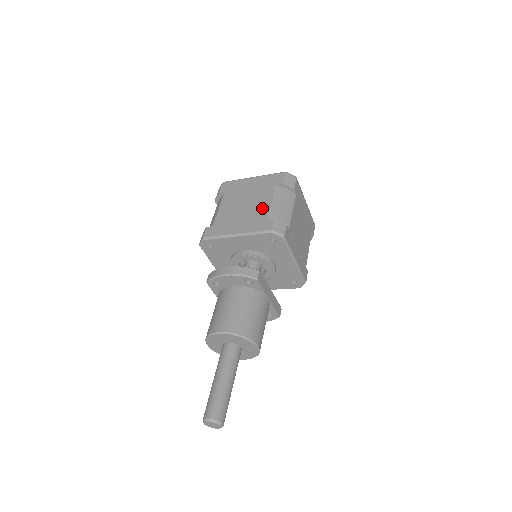
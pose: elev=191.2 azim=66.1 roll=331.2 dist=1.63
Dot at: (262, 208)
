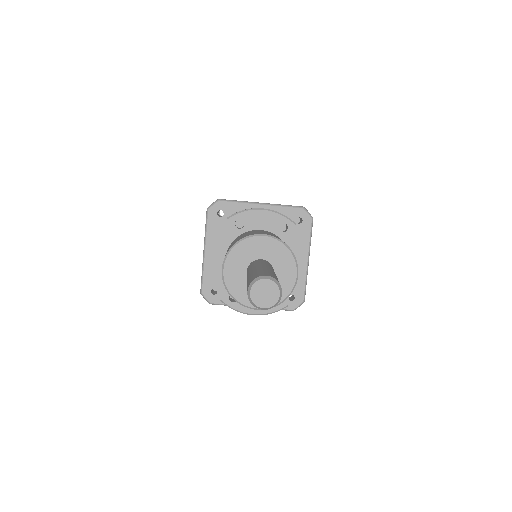
Dot at: occluded
